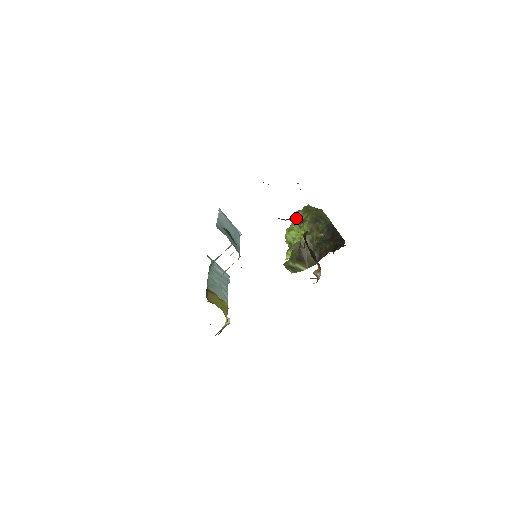
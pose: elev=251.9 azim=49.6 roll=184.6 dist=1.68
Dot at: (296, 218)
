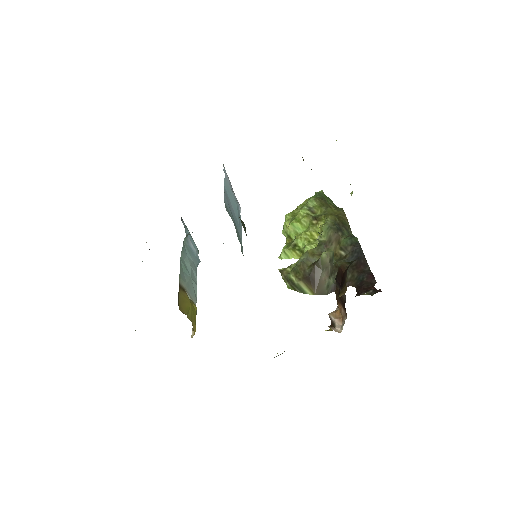
Dot at: (308, 208)
